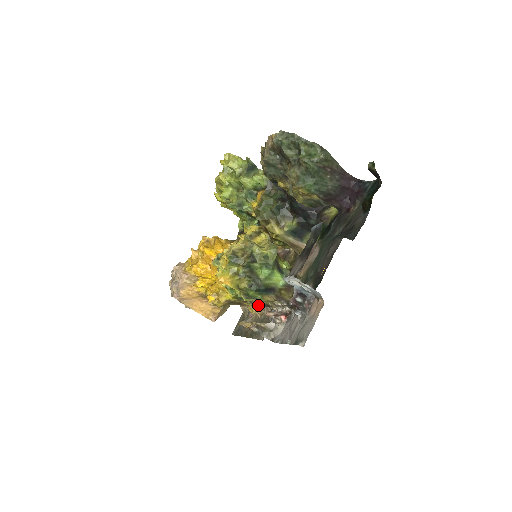
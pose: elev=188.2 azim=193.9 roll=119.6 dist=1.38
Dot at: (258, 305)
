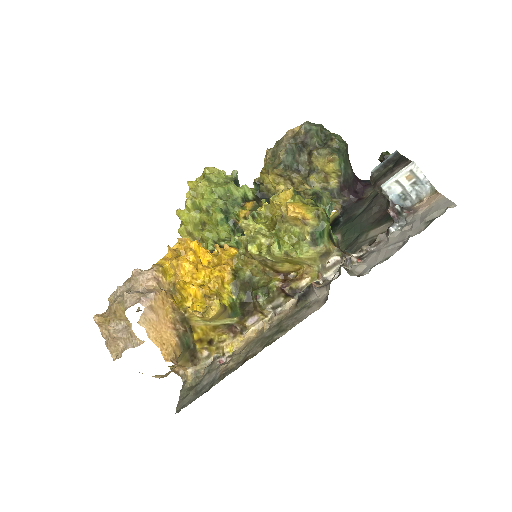
Dot at: (268, 307)
